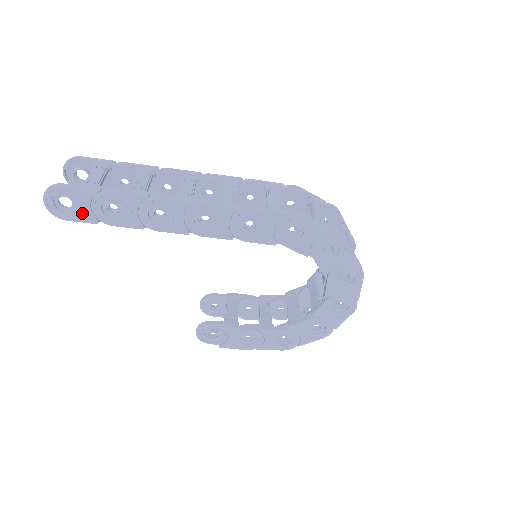
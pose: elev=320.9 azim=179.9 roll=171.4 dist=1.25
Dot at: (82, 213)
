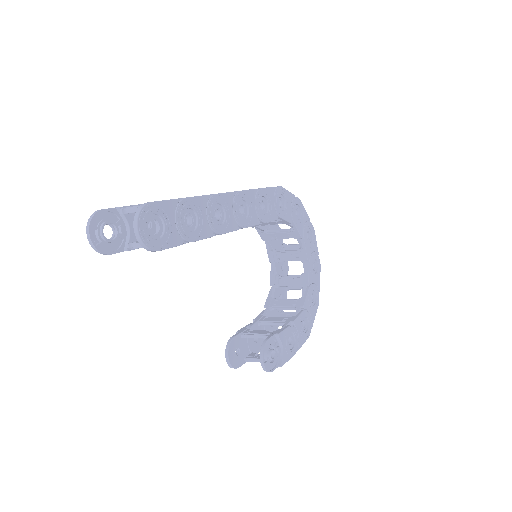
Dot at: (170, 234)
